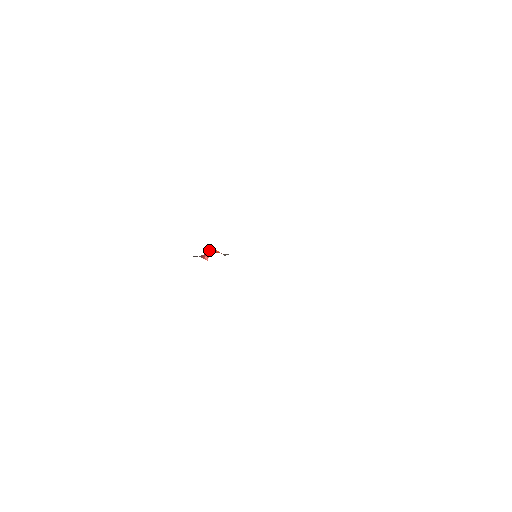
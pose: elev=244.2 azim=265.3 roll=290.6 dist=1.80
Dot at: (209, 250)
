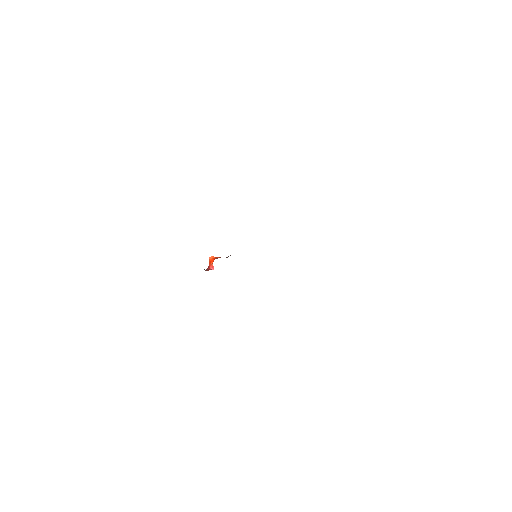
Dot at: (210, 261)
